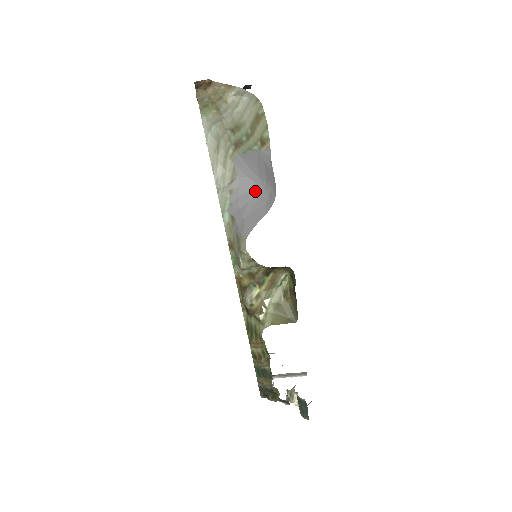
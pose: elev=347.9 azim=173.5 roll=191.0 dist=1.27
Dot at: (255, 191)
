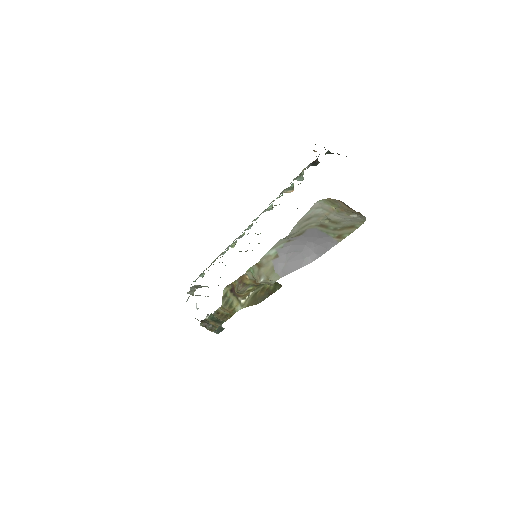
Dot at: (303, 247)
